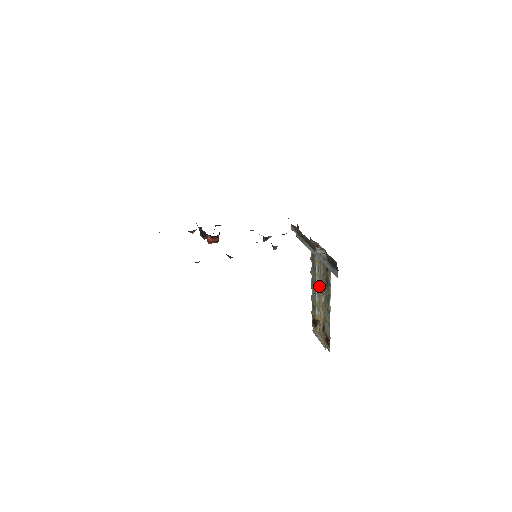
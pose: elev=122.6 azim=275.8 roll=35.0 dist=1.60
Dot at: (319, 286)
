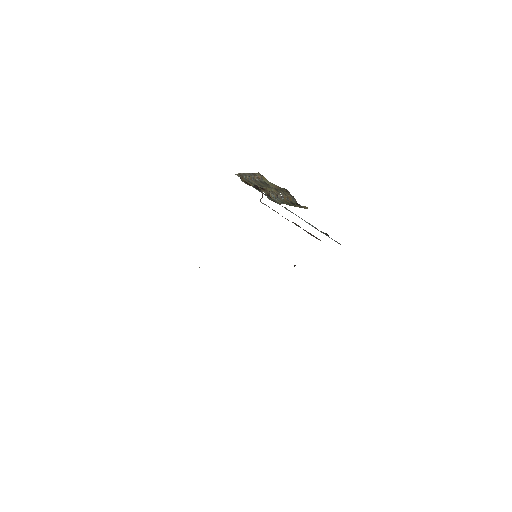
Dot at: occluded
